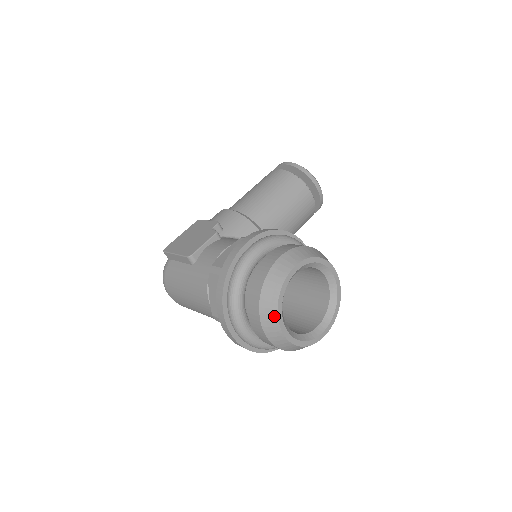
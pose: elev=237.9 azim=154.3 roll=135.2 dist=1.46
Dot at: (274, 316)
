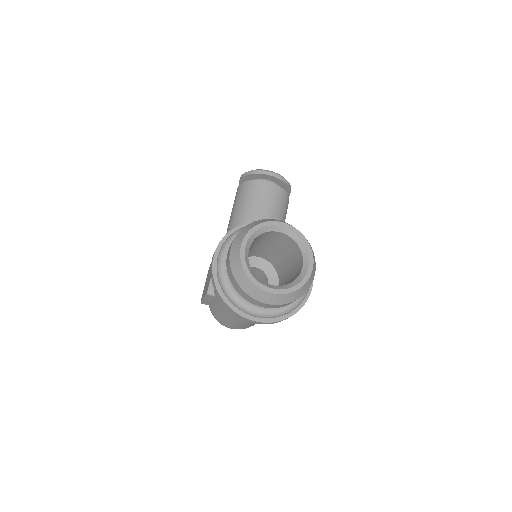
Dot at: (253, 286)
